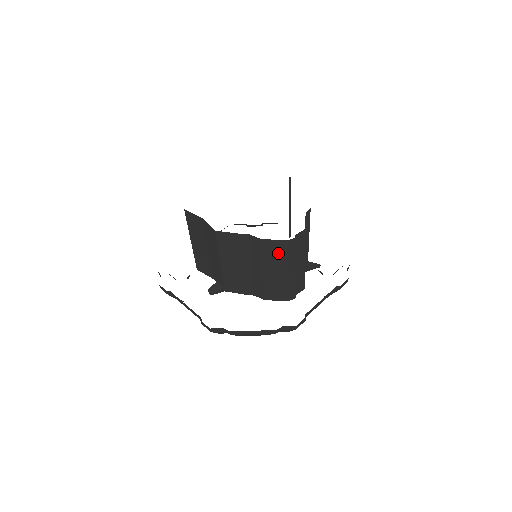
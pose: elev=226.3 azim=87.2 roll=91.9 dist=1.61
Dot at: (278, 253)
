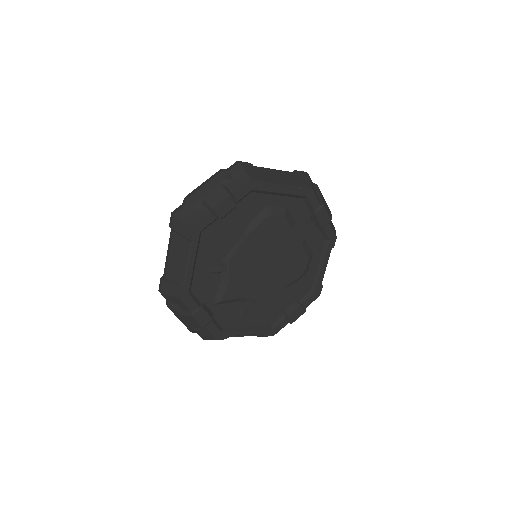
Dot at: occluded
